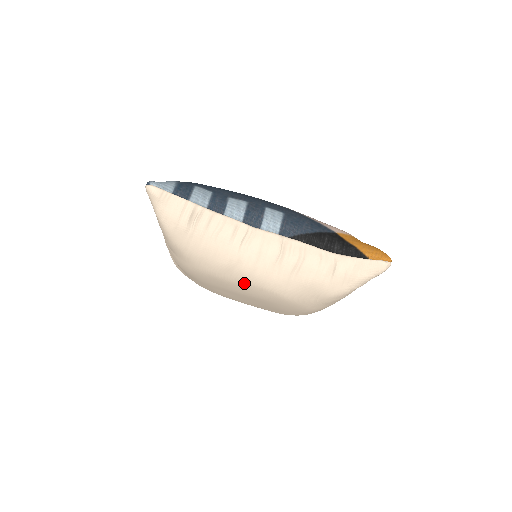
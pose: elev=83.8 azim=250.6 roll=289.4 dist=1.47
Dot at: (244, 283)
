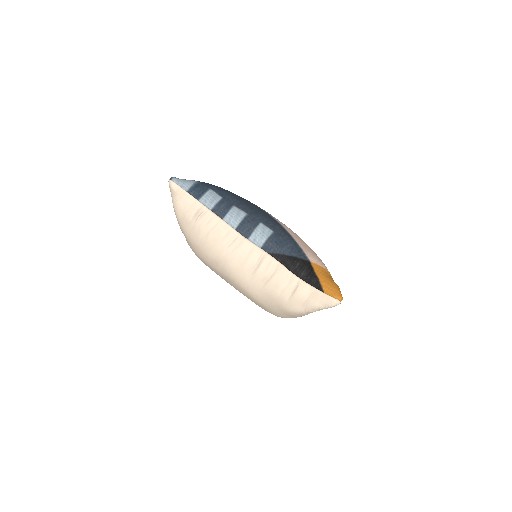
Dot at: (227, 277)
